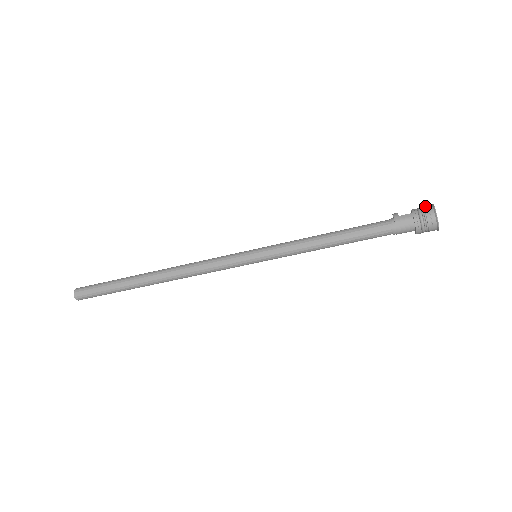
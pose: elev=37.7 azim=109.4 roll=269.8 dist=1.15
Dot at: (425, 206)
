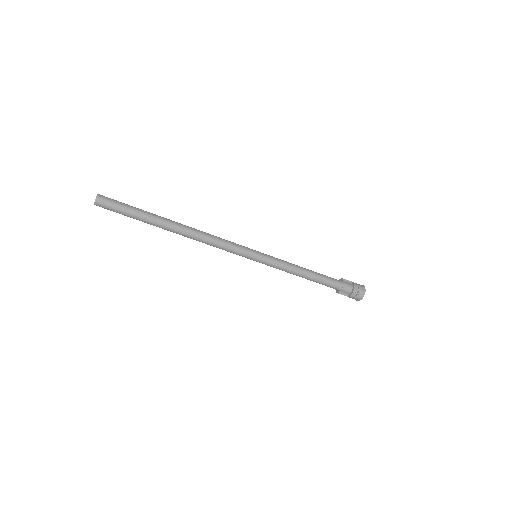
Dot at: occluded
